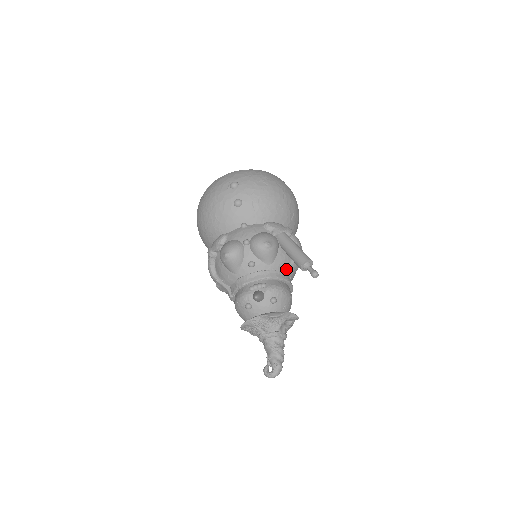
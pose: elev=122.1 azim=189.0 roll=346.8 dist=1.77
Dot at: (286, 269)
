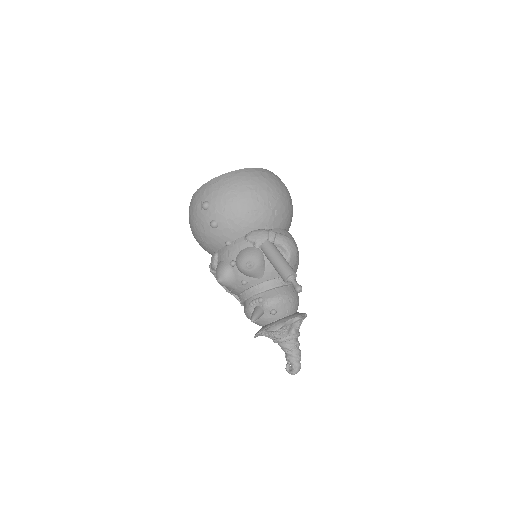
Dot at: occluded
